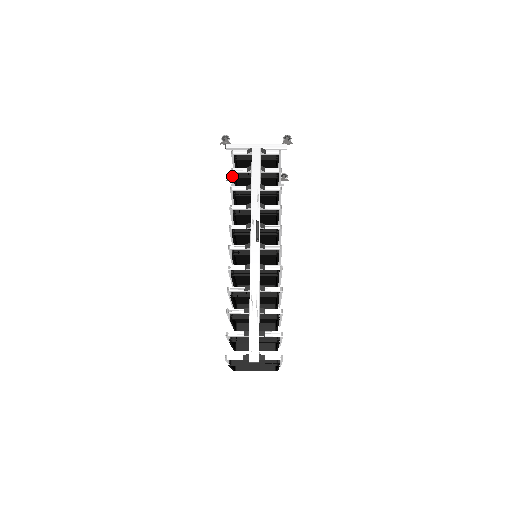
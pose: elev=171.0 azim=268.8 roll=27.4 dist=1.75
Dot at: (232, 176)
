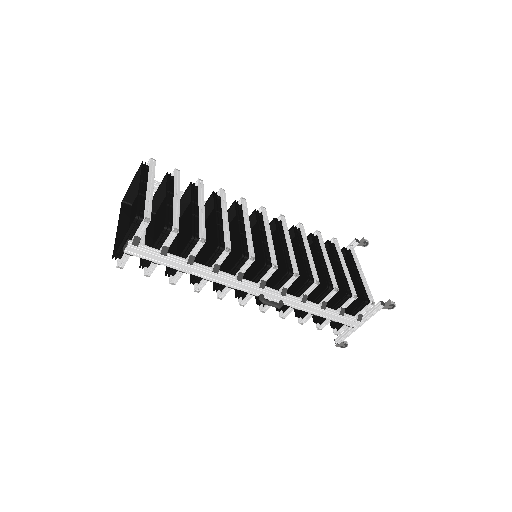
Dot at: occluded
